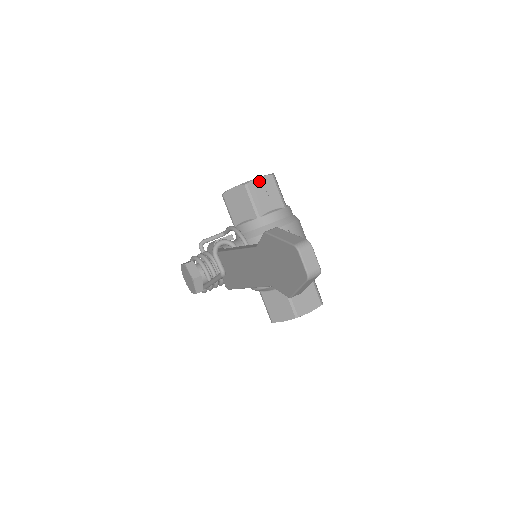
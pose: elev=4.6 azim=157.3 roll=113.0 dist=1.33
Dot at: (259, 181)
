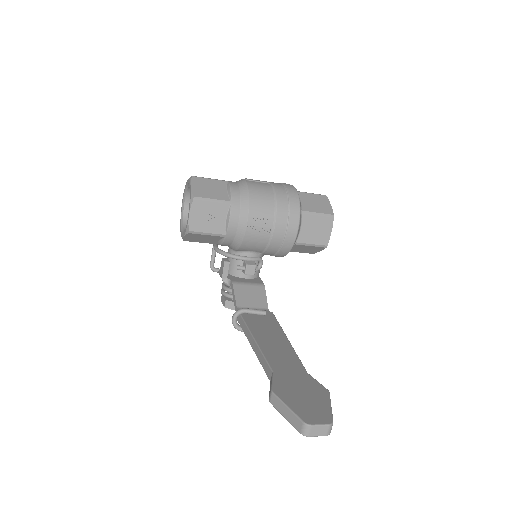
Dot at: (192, 217)
